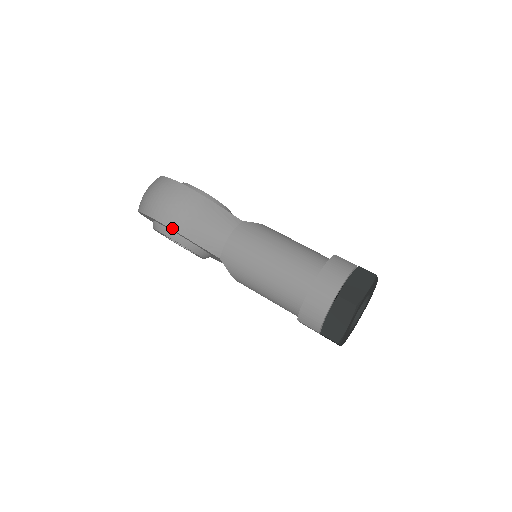
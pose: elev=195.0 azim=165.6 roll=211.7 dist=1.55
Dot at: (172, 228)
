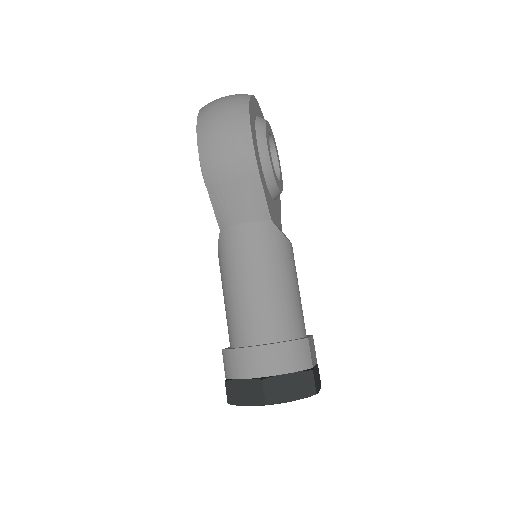
Dot at: (202, 165)
